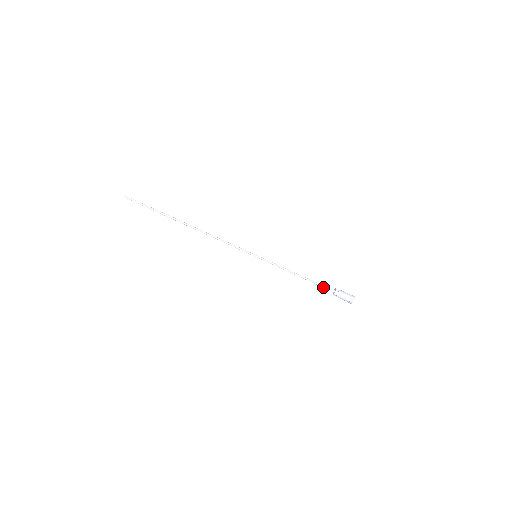
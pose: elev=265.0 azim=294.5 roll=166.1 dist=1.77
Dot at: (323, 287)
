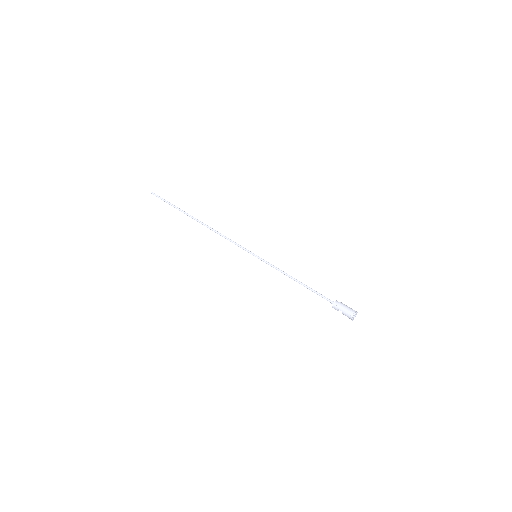
Dot at: (322, 296)
